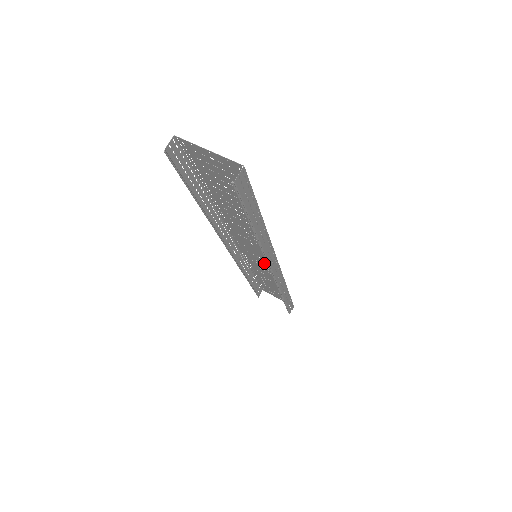
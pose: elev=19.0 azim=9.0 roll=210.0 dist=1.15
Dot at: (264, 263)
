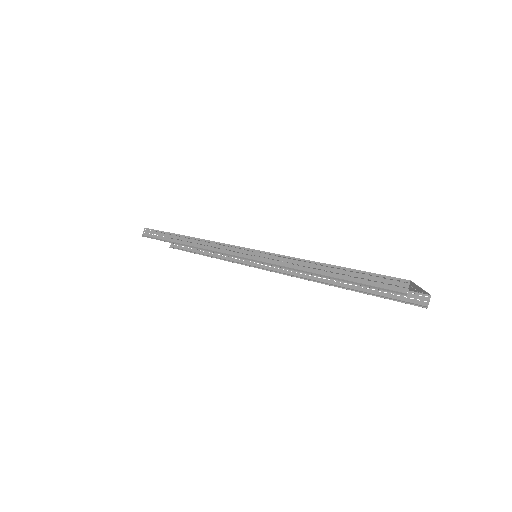
Dot at: occluded
